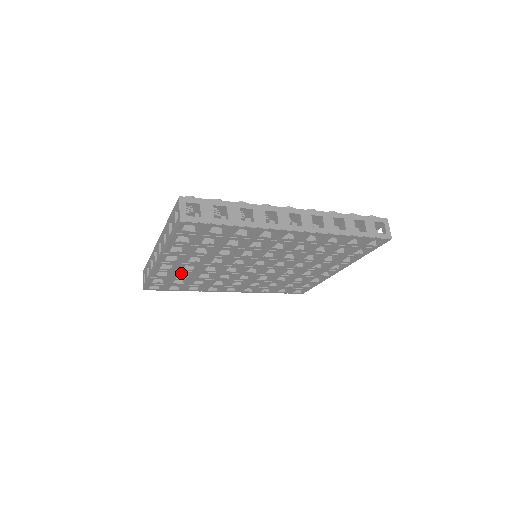
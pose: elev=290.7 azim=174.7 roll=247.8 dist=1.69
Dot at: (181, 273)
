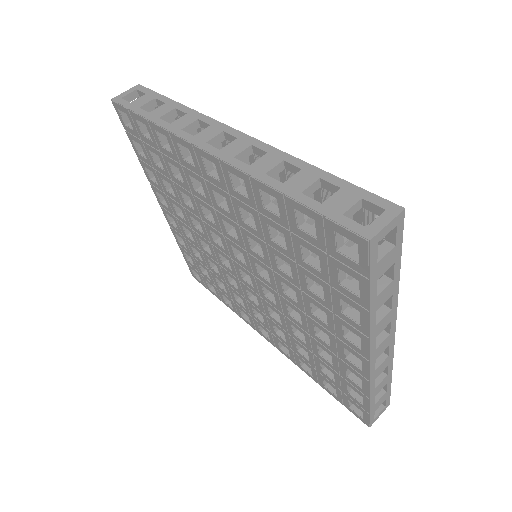
Dot at: occluded
